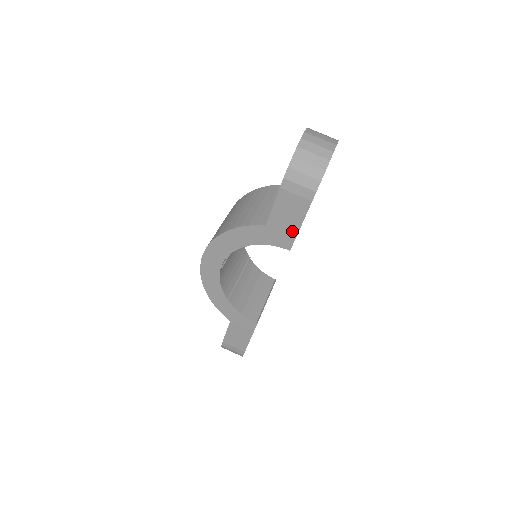
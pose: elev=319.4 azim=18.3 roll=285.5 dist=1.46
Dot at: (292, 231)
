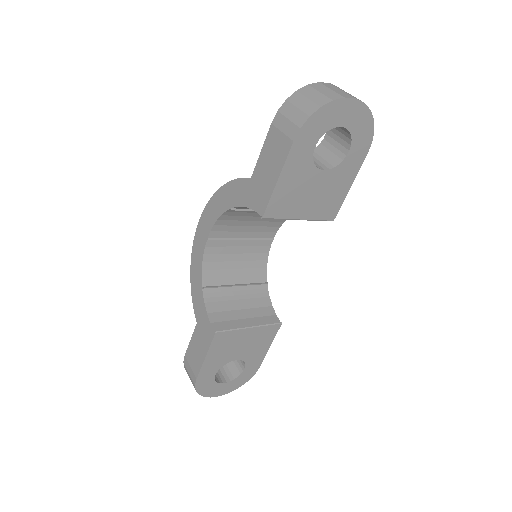
Dot at: (270, 187)
